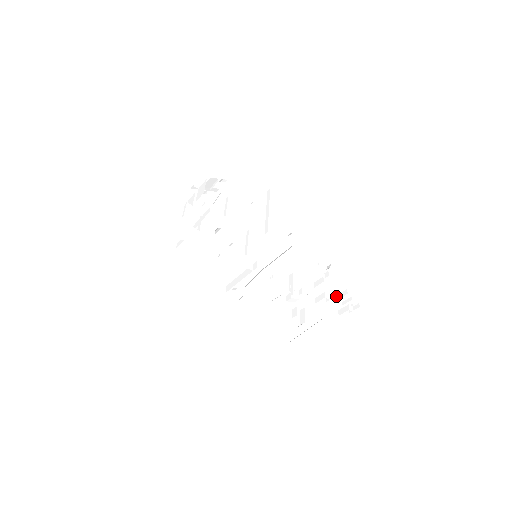
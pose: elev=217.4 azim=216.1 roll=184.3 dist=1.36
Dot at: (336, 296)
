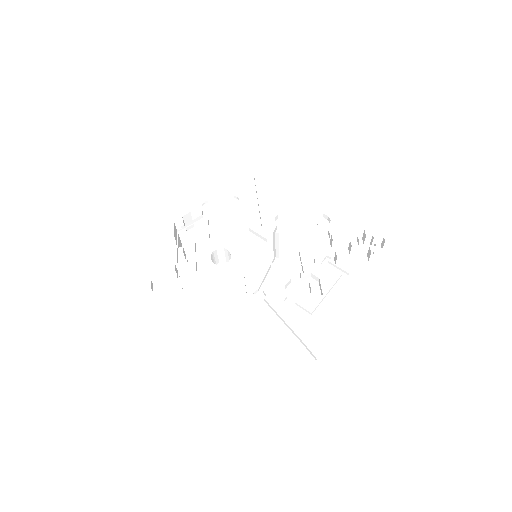
Dot at: (352, 246)
